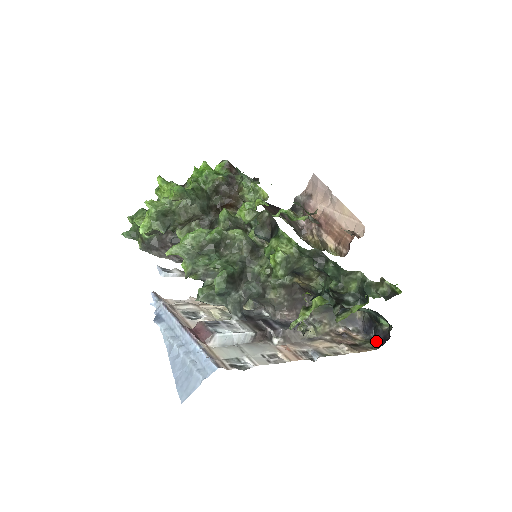
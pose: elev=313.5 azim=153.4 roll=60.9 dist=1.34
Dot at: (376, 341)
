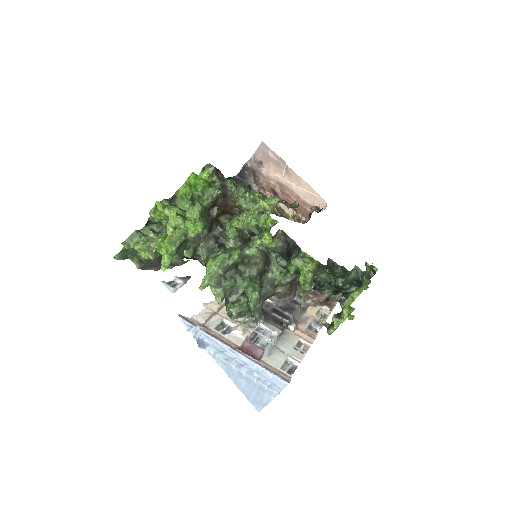
Dot at: occluded
